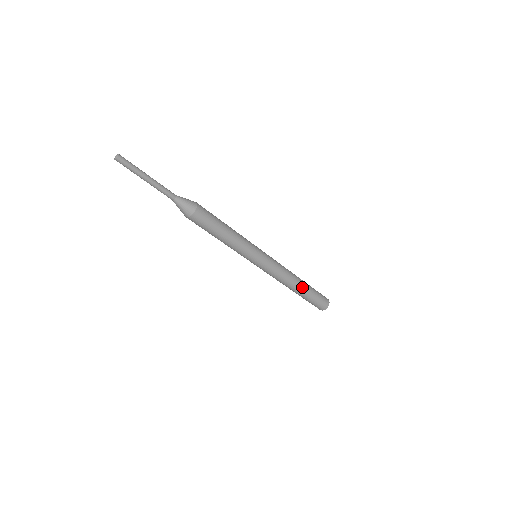
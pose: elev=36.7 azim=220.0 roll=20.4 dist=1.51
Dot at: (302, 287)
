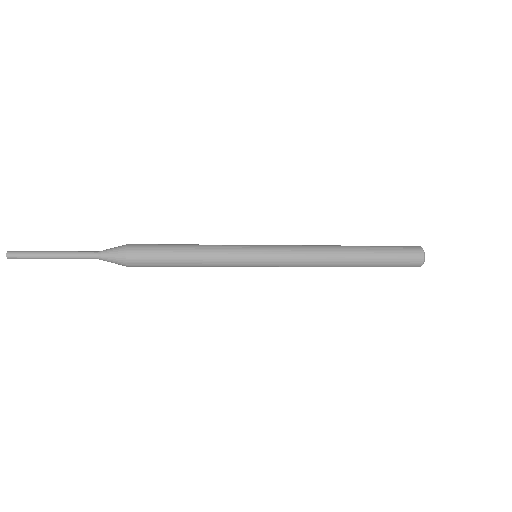
Dot at: (354, 264)
